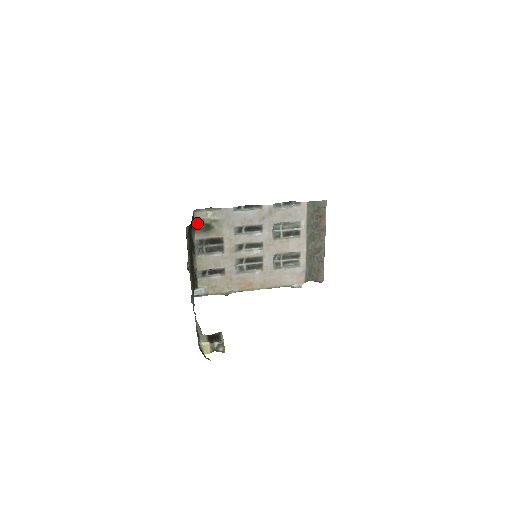
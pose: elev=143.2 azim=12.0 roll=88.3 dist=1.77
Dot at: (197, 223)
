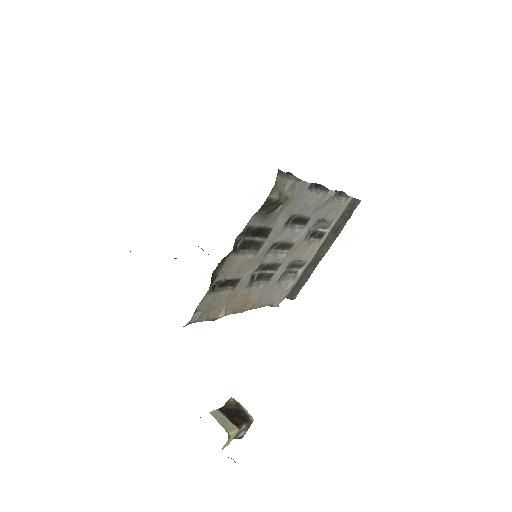
Dot at: (271, 197)
